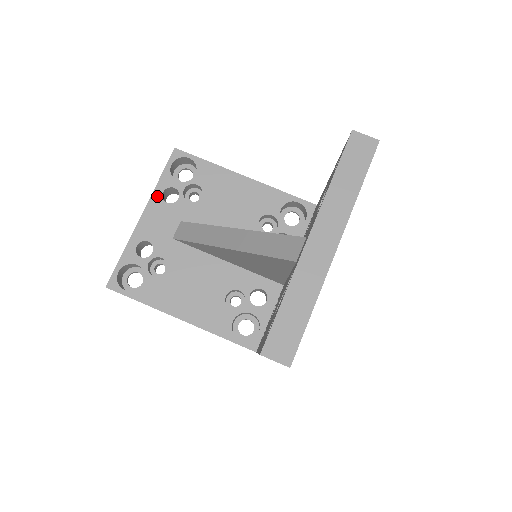
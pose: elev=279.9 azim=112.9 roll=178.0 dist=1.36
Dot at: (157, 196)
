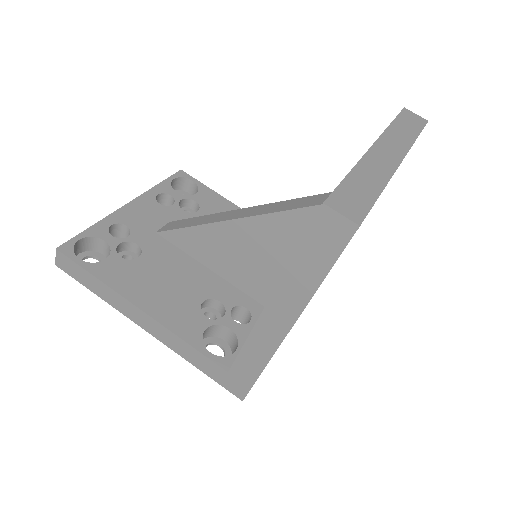
Dot at: (150, 195)
